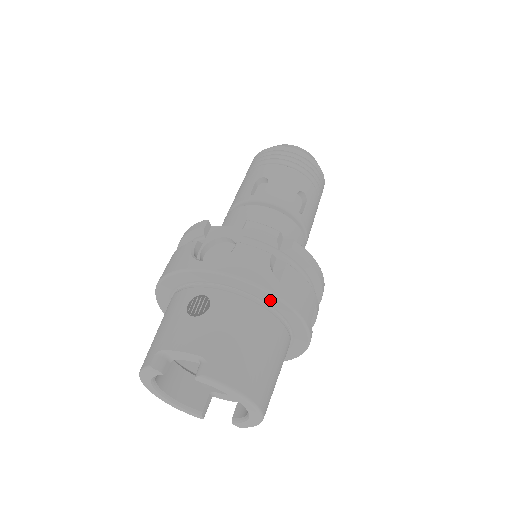
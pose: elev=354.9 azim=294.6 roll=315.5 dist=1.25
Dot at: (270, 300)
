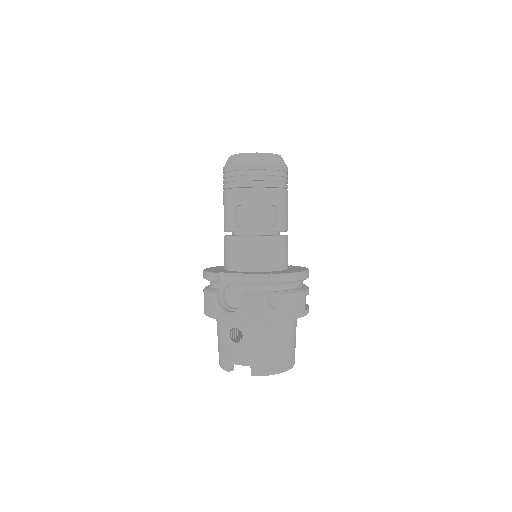
Dot at: occluded
